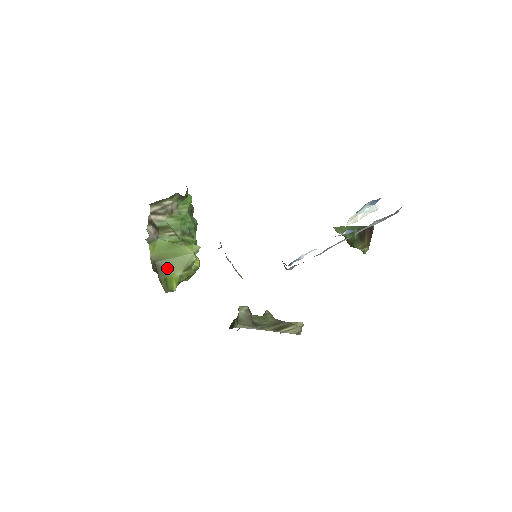
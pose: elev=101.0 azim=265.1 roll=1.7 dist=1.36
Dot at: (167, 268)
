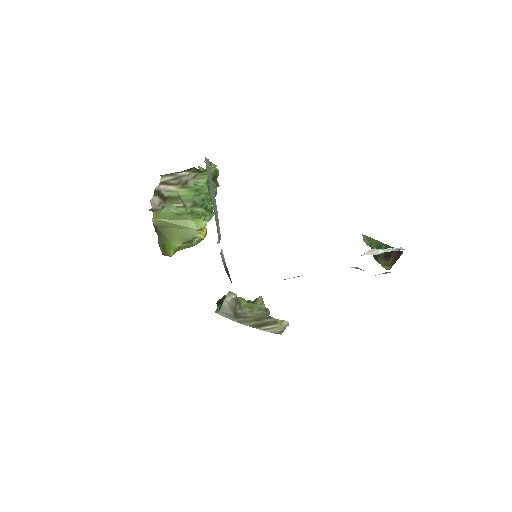
Dot at: (167, 236)
